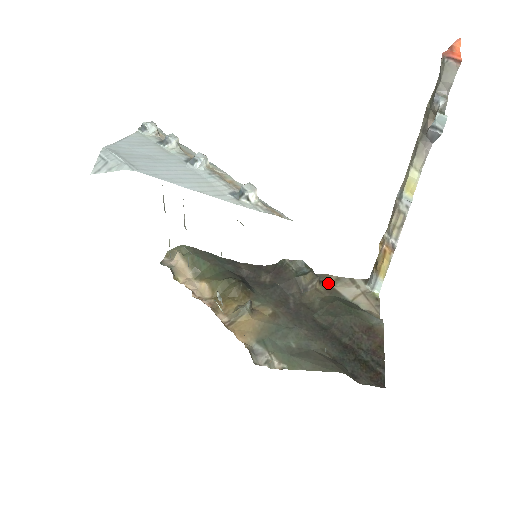
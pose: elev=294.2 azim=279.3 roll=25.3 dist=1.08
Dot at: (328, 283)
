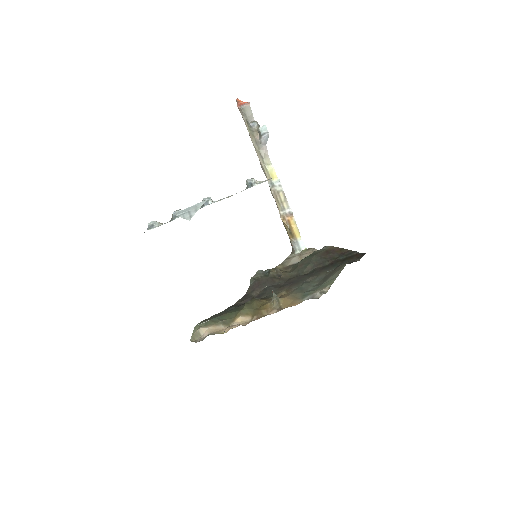
Dot at: (282, 268)
